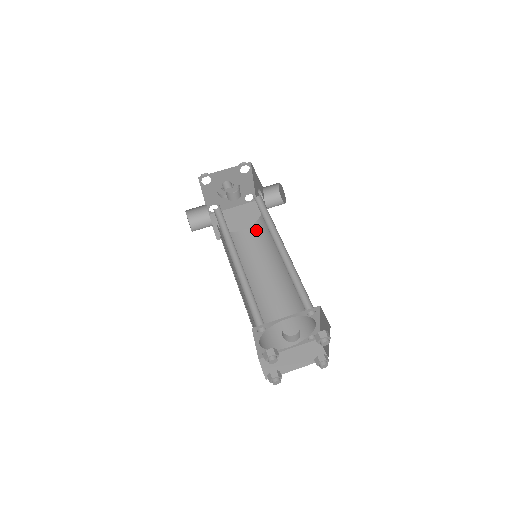
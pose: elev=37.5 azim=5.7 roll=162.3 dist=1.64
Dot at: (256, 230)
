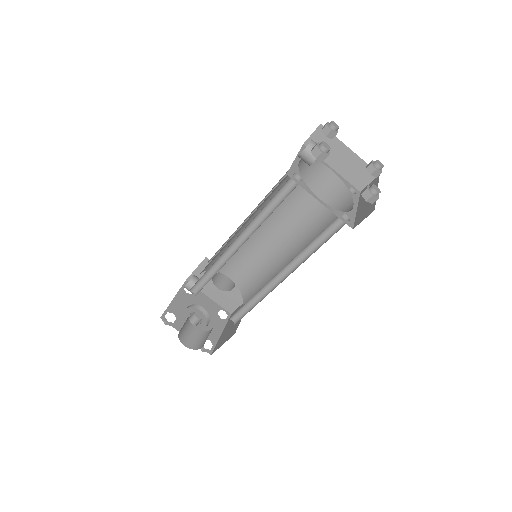
Dot at: (248, 293)
